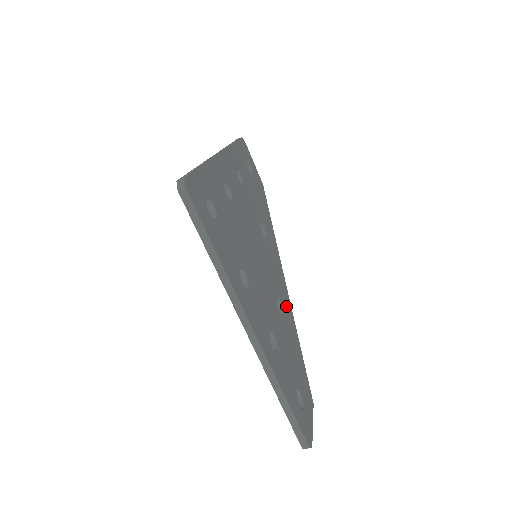
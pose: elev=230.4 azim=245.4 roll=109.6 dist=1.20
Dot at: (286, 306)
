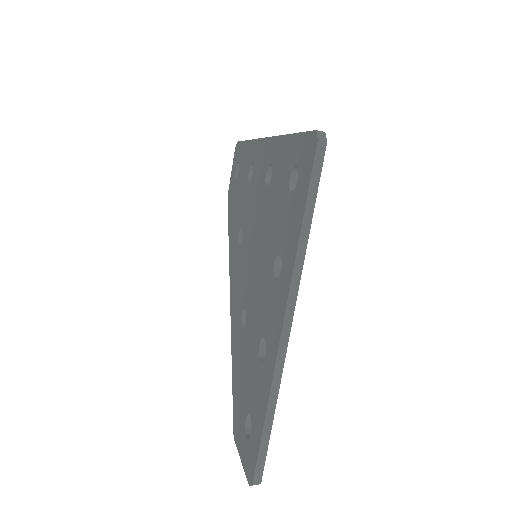
Dot at: occluded
